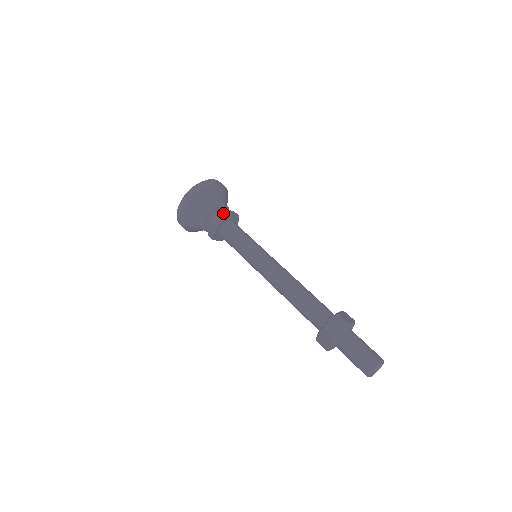
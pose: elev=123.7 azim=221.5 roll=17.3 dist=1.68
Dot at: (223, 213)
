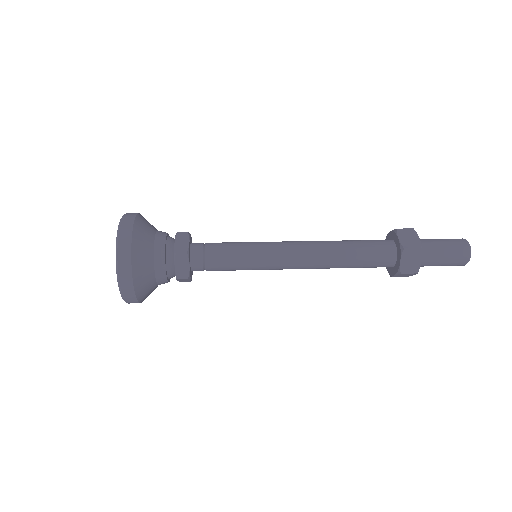
Dot at: (180, 235)
